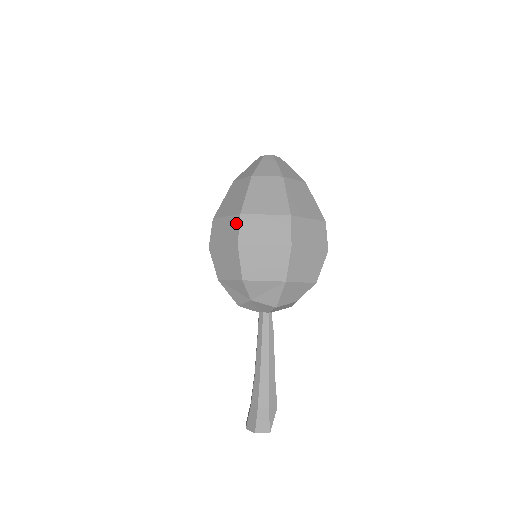
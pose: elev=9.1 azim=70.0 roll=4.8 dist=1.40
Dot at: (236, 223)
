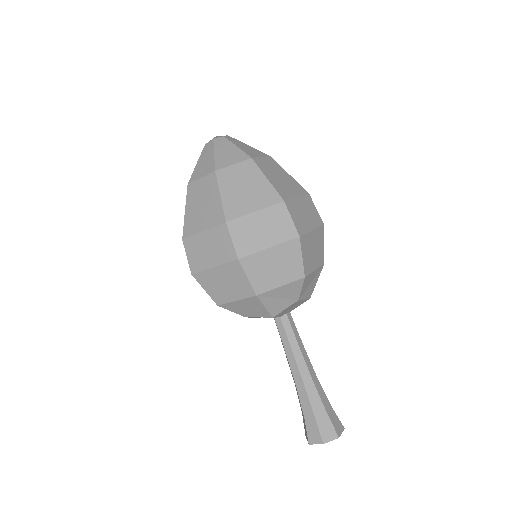
Dot at: (283, 213)
